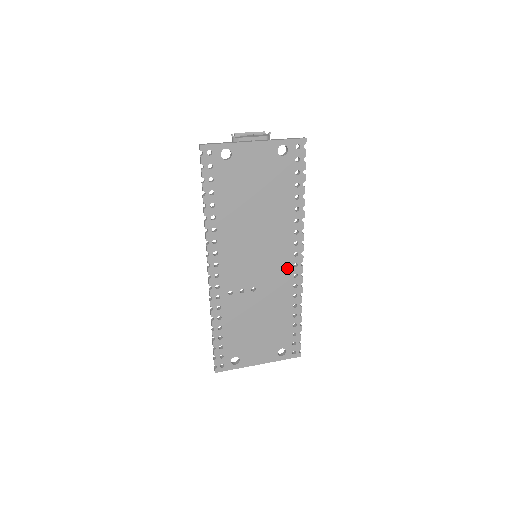
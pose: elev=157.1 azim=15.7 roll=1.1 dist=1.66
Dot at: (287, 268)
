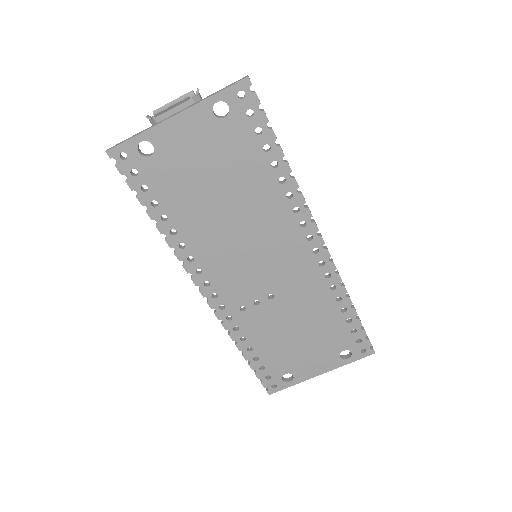
Dot at: (305, 258)
